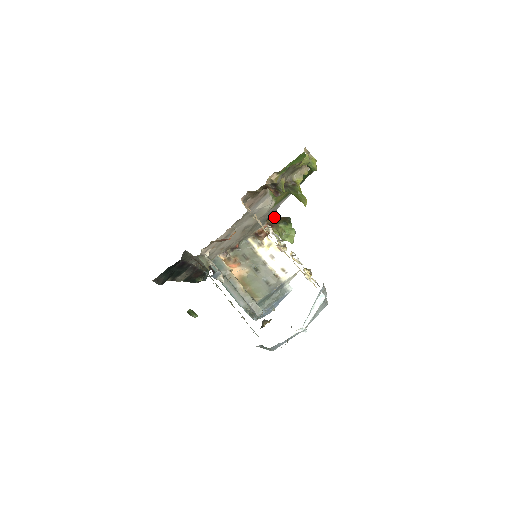
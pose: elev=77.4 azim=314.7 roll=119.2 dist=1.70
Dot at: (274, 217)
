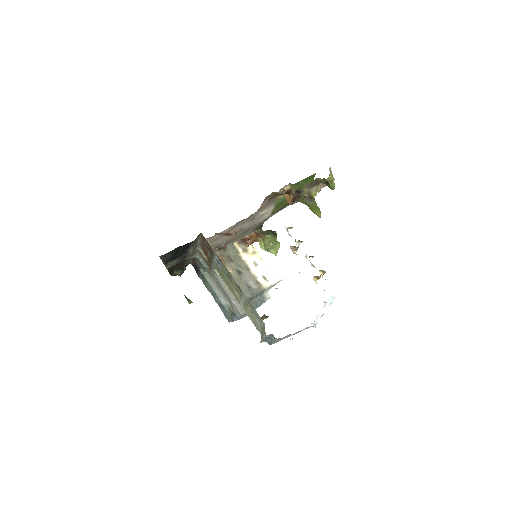
Dot at: (261, 228)
